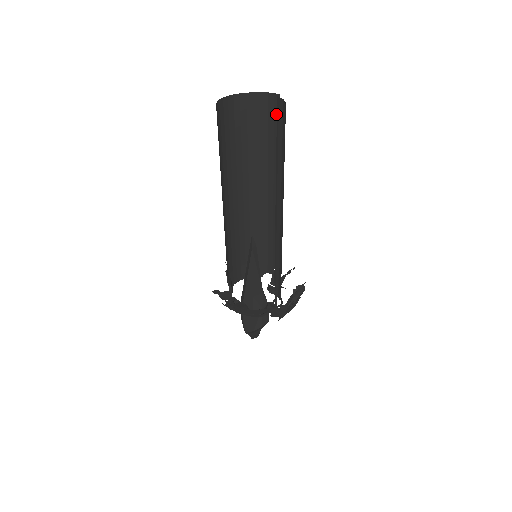
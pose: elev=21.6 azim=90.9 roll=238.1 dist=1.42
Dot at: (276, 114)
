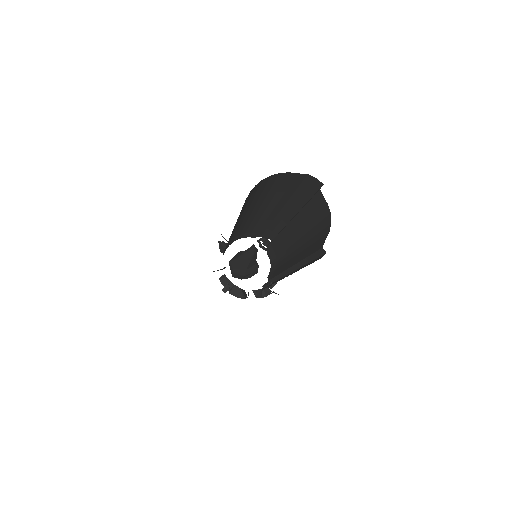
Dot at: (312, 189)
